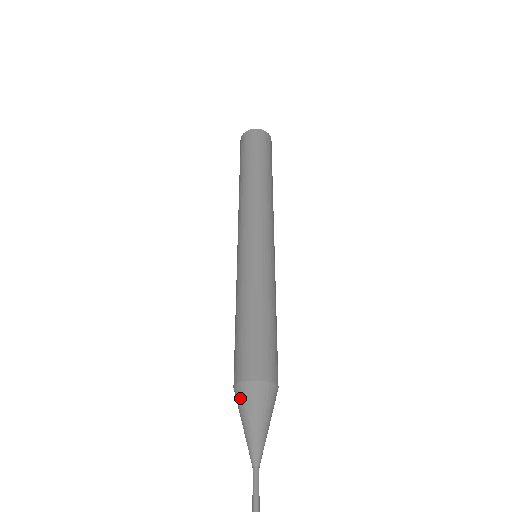
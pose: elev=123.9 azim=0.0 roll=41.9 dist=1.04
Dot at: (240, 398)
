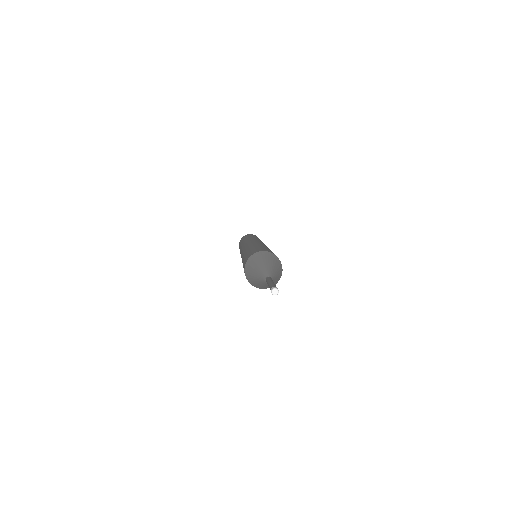
Dot at: (265, 255)
